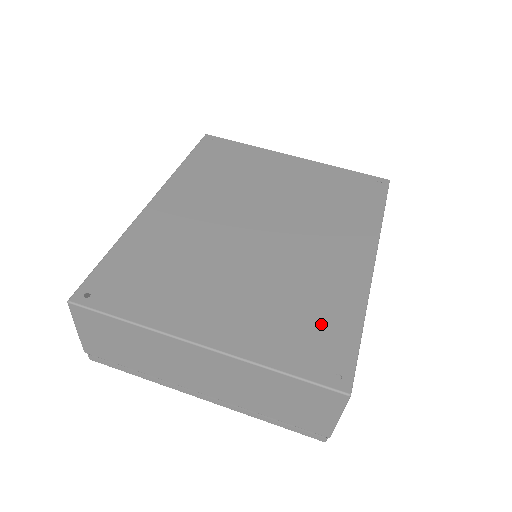
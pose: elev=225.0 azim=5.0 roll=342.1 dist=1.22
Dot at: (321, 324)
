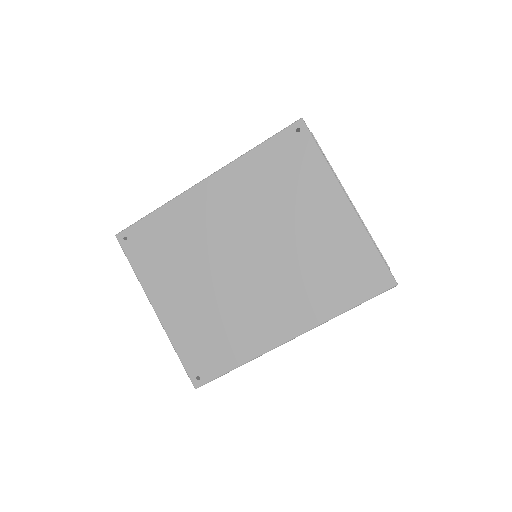
Dot at: (217, 348)
